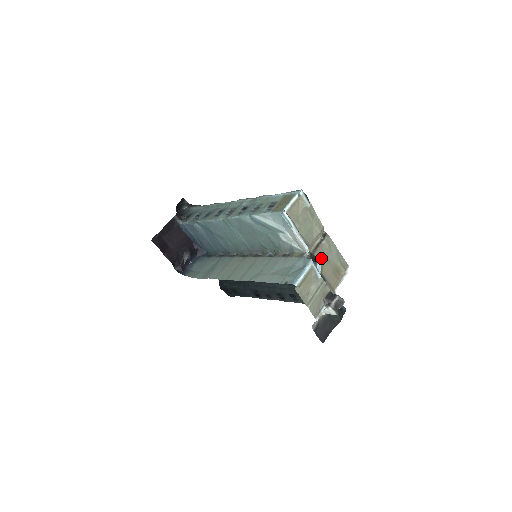
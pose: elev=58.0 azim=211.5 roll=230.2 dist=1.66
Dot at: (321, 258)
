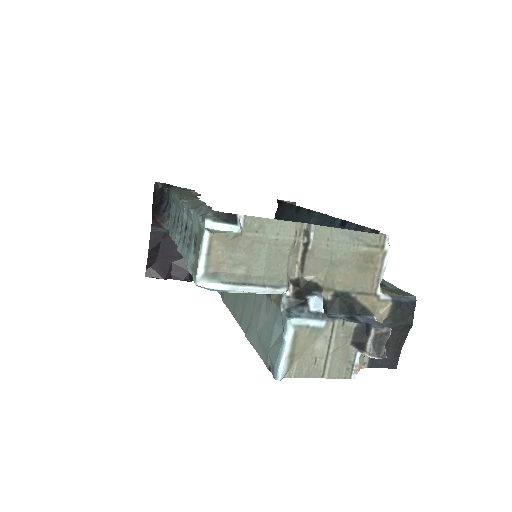
Dot at: (320, 273)
